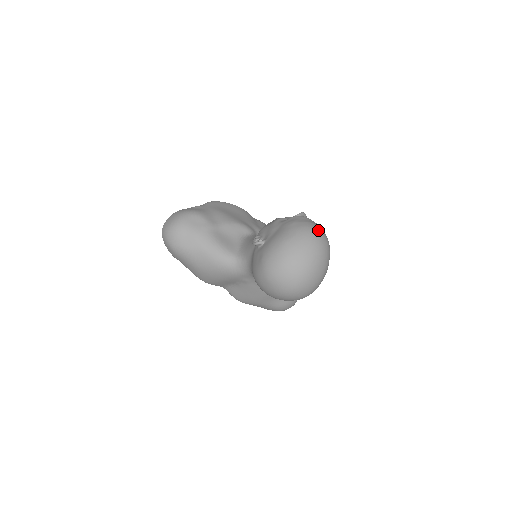
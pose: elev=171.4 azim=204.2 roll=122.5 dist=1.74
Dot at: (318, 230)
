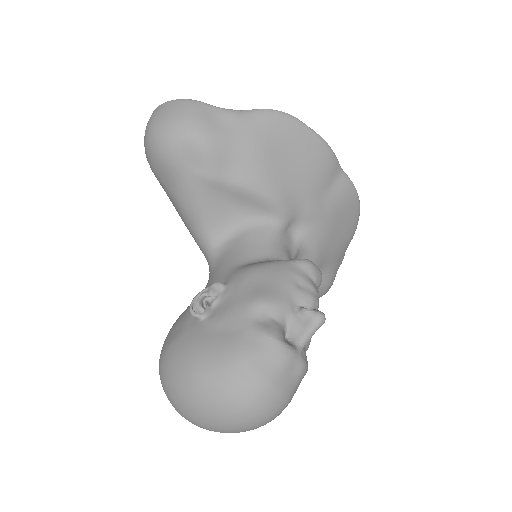
Dot at: (263, 405)
